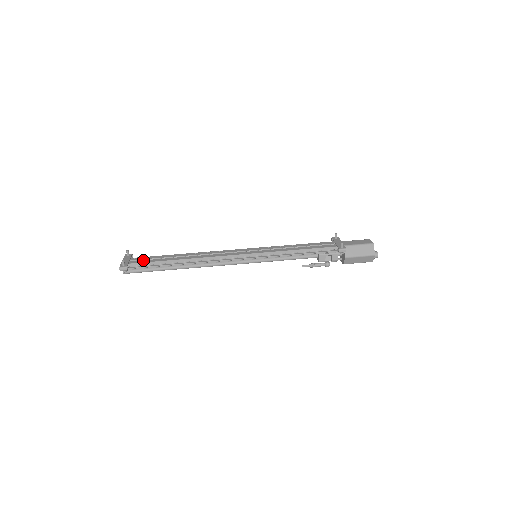
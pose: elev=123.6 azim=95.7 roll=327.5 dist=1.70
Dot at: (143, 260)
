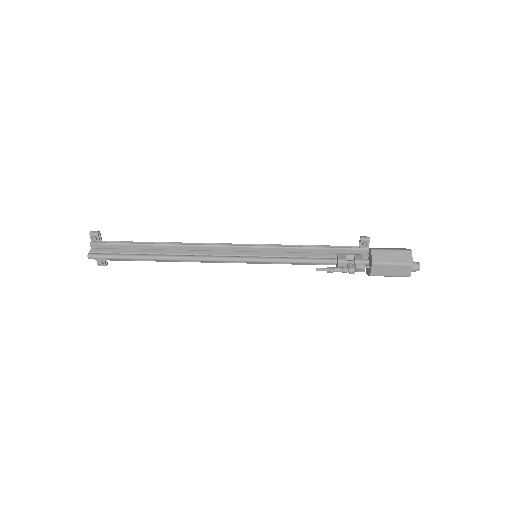
Dot at: occluded
